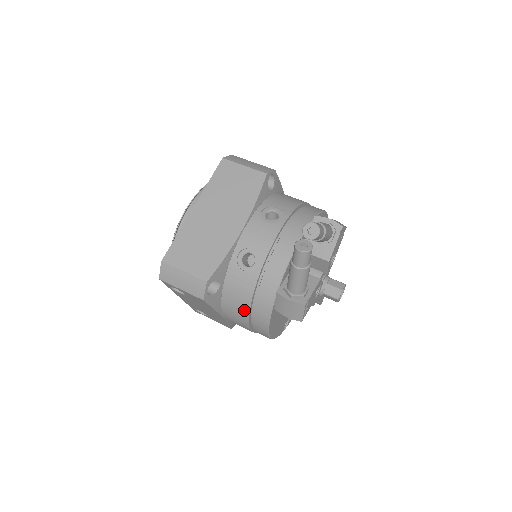
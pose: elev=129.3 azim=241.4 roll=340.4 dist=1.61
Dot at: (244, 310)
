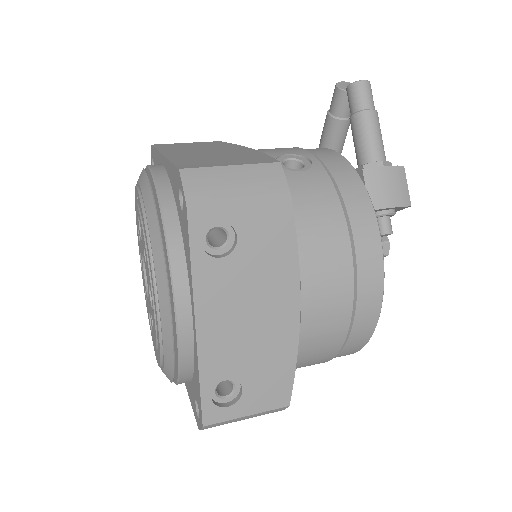
Dot at: (338, 229)
